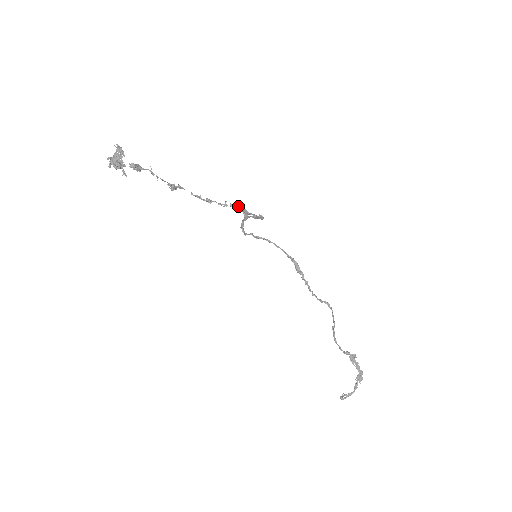
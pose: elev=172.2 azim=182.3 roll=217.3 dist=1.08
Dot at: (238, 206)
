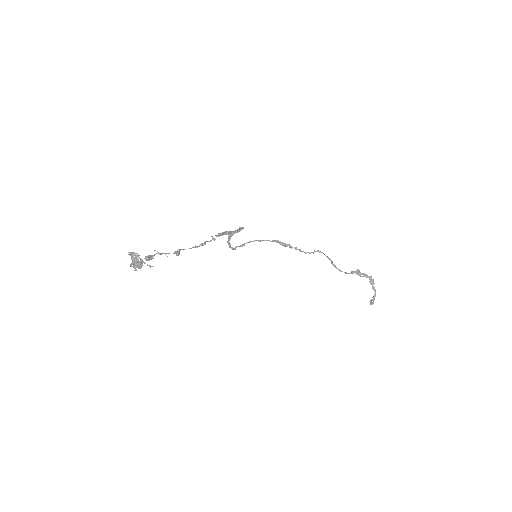
Dot at: (222, 233)
